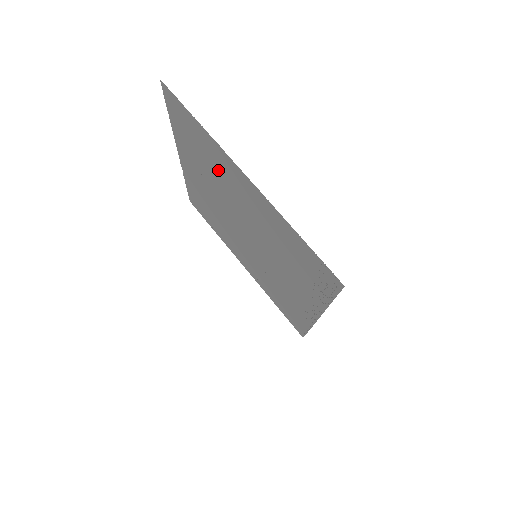
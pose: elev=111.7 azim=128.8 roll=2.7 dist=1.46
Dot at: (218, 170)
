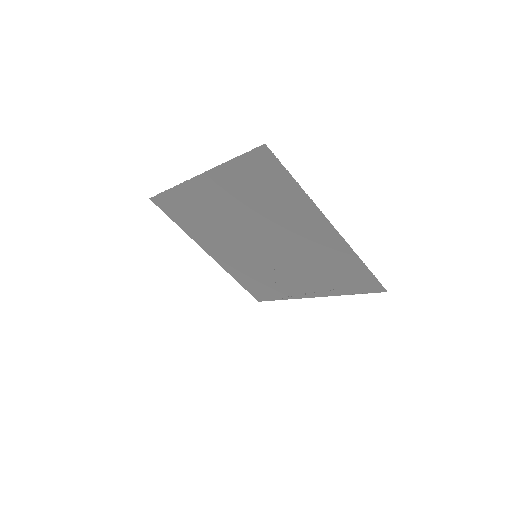
Dot at: (282, 210)
